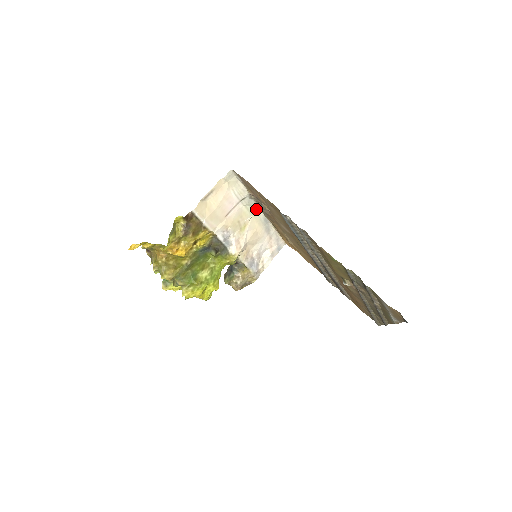
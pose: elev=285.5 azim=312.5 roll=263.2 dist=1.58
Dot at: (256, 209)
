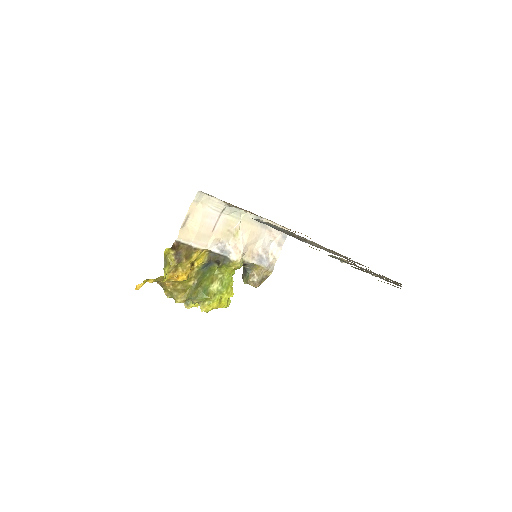
Dot at: (242, 213)
